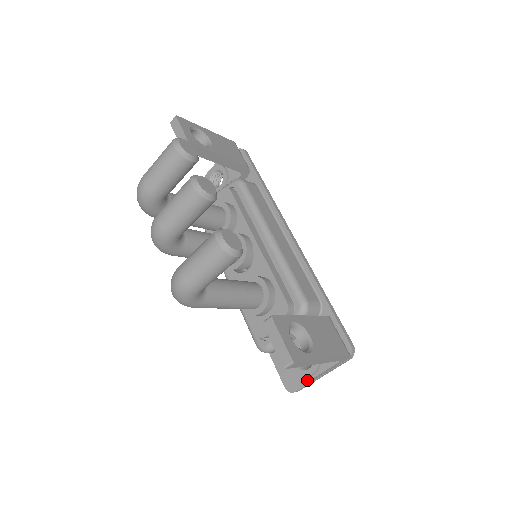
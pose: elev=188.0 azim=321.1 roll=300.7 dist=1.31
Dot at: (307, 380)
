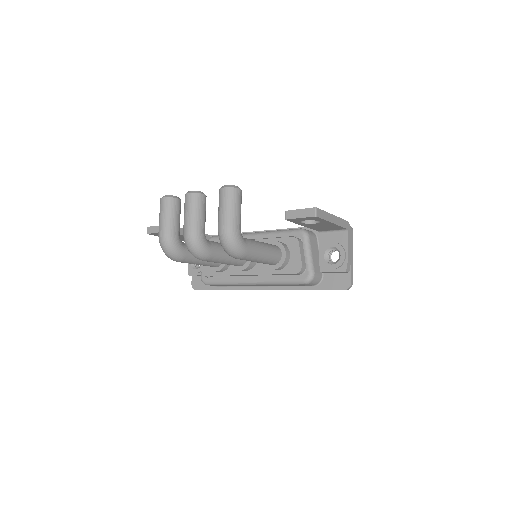
Dot at: (347, 262)
